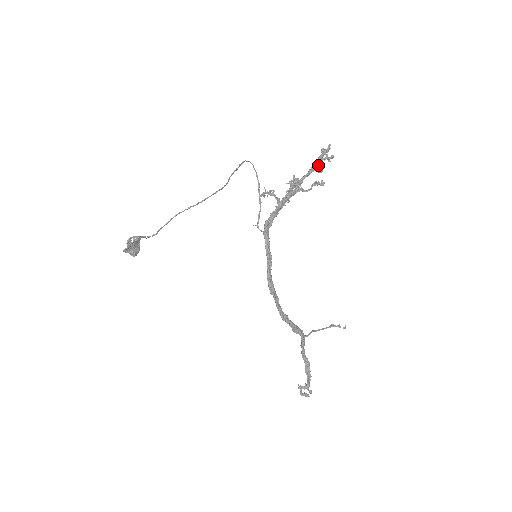
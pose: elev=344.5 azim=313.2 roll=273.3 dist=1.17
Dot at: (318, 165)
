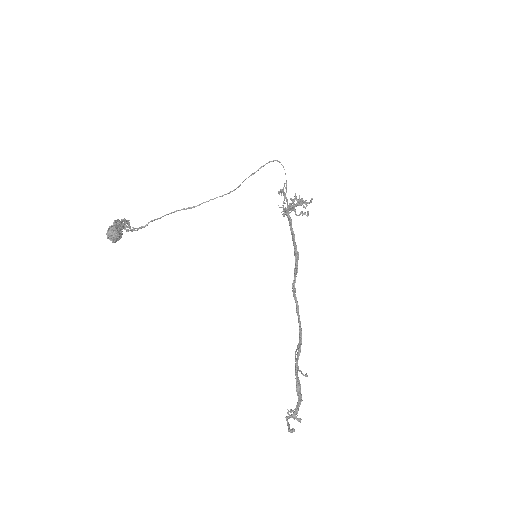
Dot at: (301, 203)
